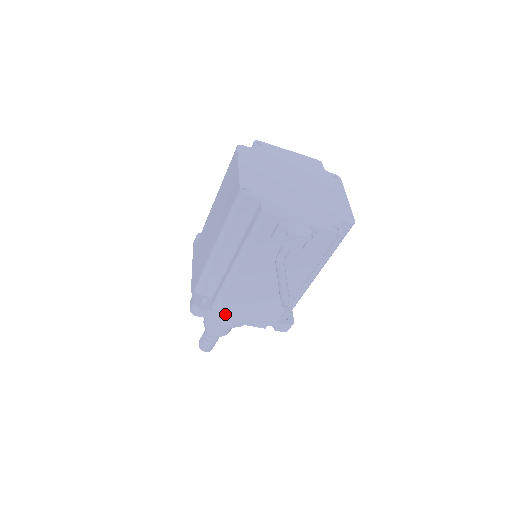
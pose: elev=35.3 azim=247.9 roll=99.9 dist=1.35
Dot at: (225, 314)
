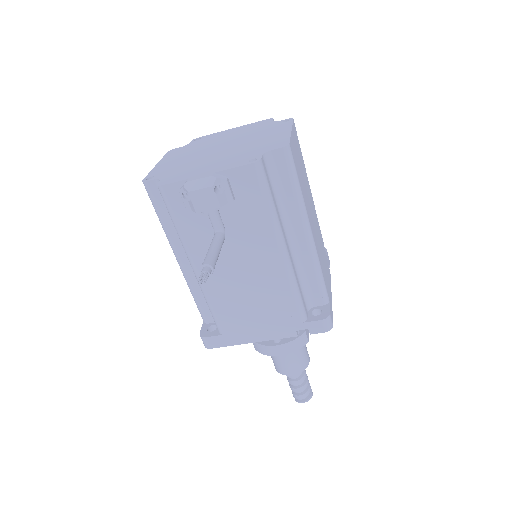
Dot at: (236, 334)
